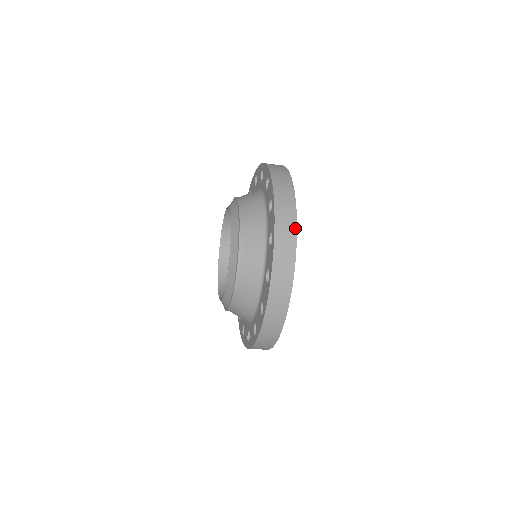
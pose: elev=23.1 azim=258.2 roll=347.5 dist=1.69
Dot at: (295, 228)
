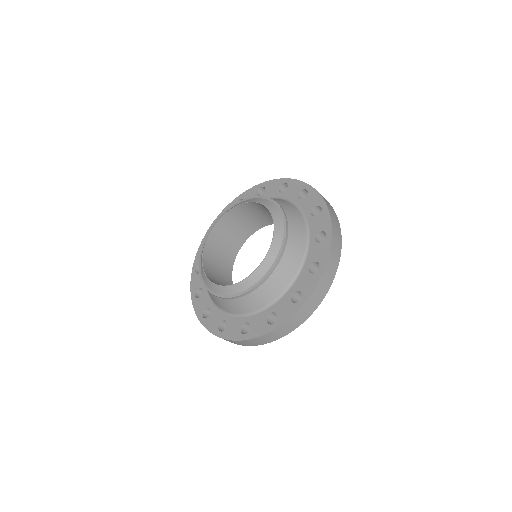
Dot at: (336, 269)
